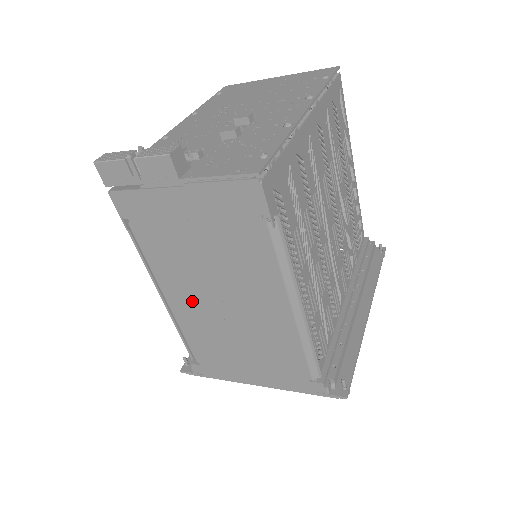
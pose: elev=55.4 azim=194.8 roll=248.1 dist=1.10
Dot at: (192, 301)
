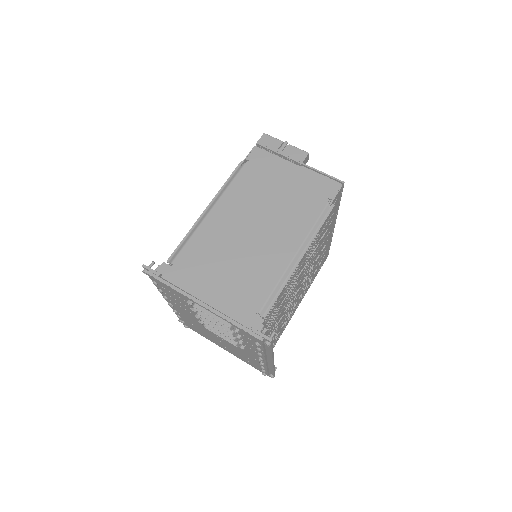
Dot at: (231, 219)
